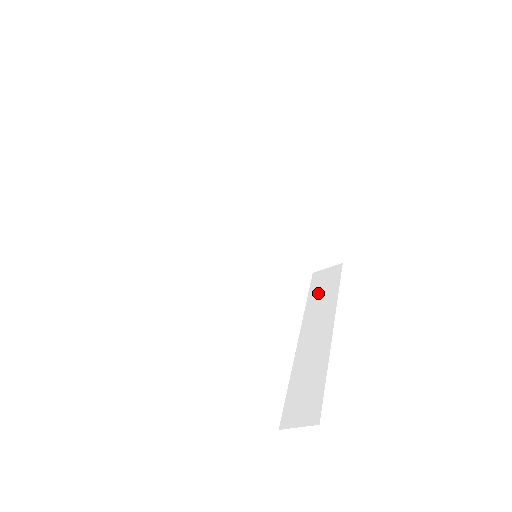
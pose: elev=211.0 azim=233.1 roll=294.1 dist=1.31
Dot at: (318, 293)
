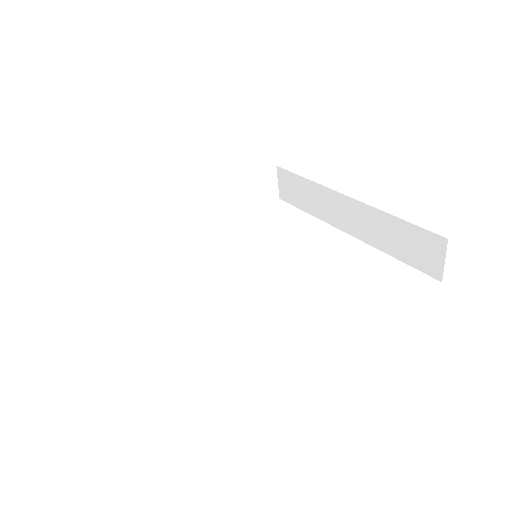
Dot at: occluded
